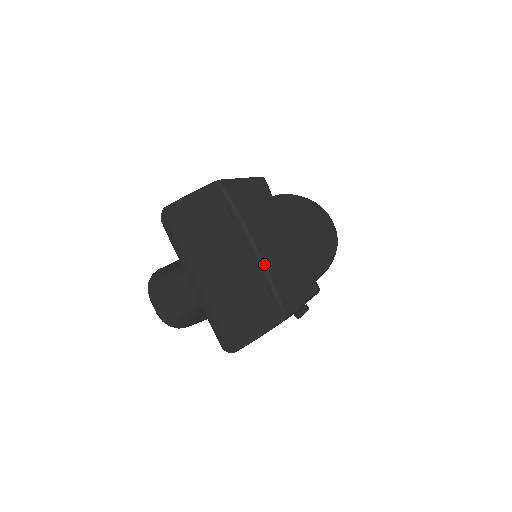
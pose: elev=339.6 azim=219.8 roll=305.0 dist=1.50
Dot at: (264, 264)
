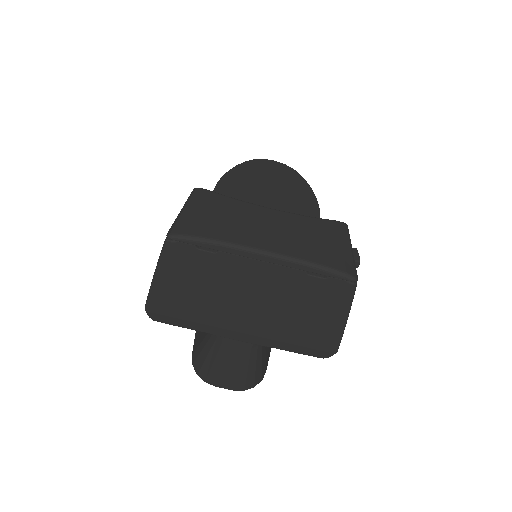
Dot at: (289, 258)
